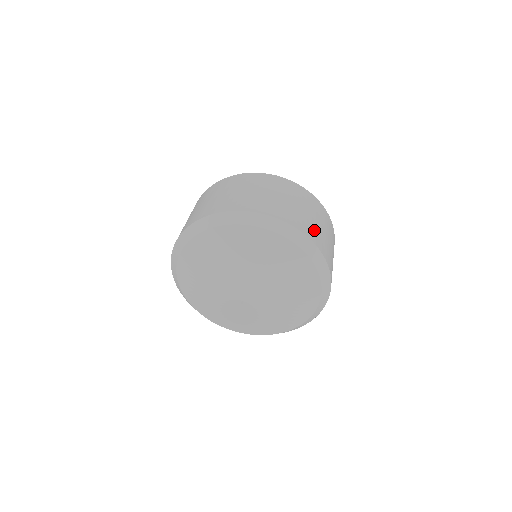
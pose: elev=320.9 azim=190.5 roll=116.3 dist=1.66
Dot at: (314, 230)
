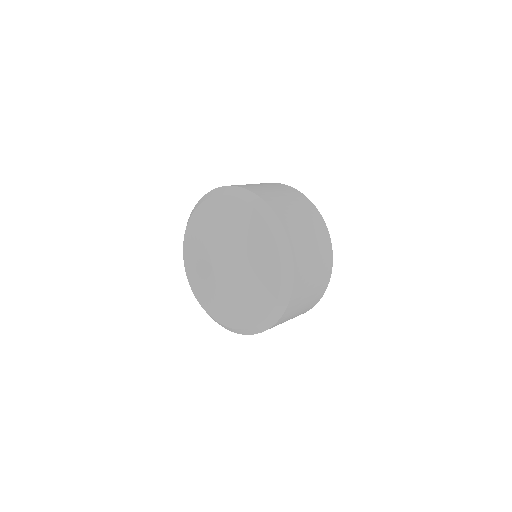
Dot at: (304, 280)
